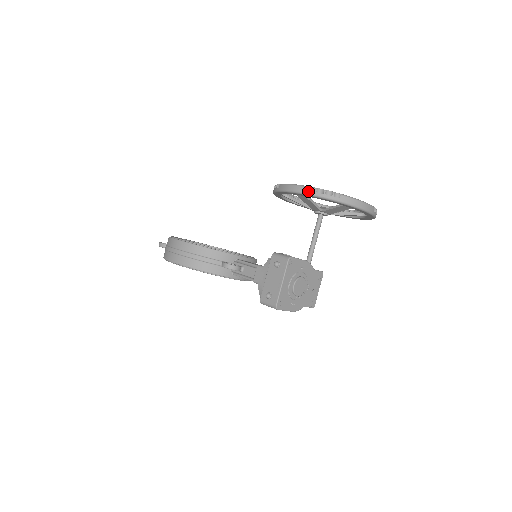
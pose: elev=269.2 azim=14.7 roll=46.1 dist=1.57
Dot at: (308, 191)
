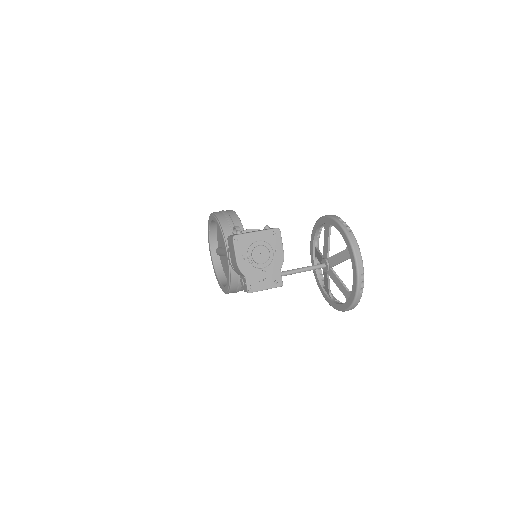
Dot at: (335, 217)
